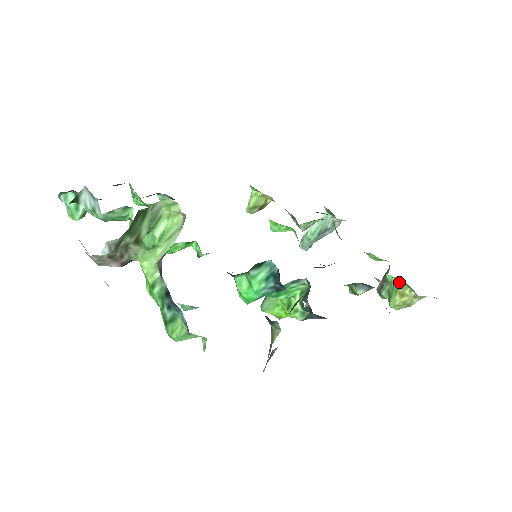
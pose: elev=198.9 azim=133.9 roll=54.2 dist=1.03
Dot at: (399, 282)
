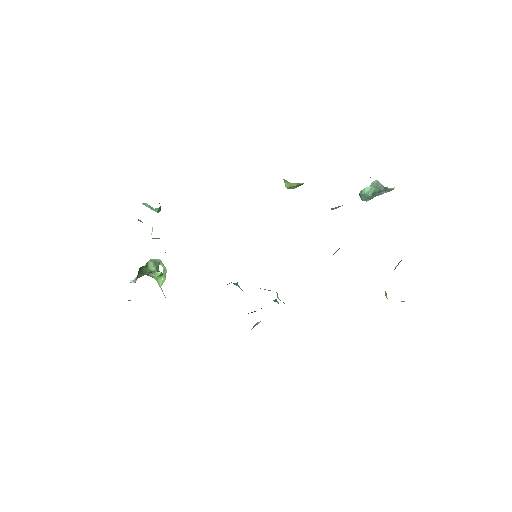
Dot at: occluded
